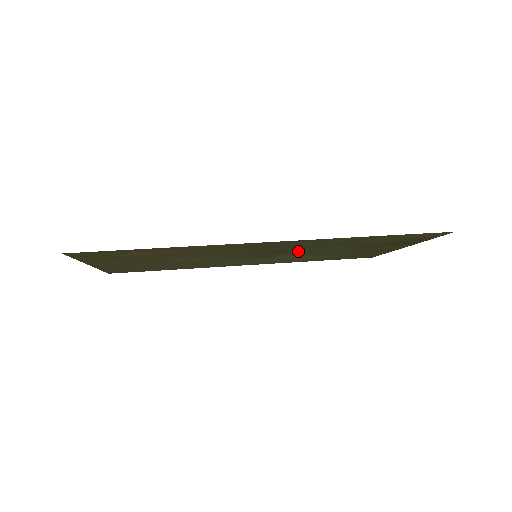
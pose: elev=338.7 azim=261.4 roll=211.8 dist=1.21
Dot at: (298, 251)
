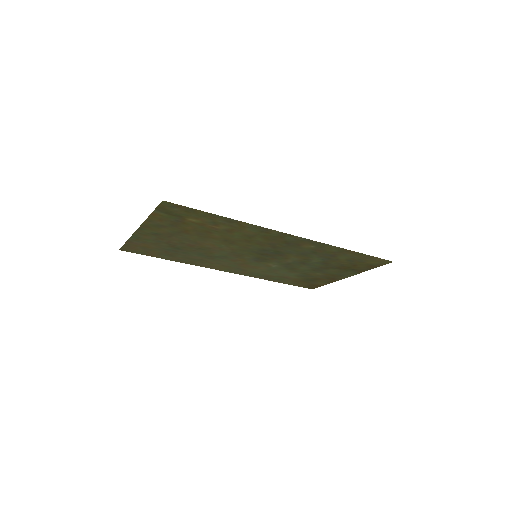
Dot at: (288, 258)
